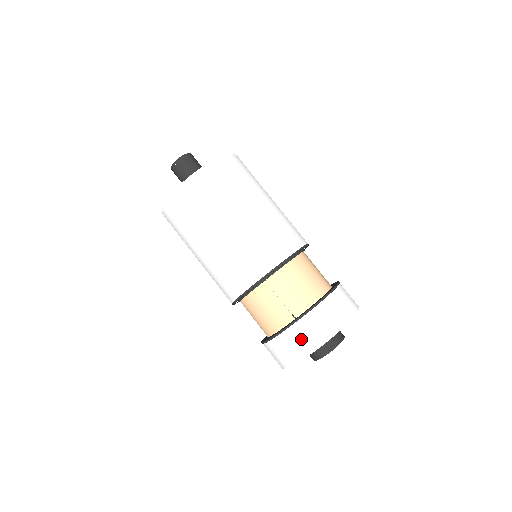
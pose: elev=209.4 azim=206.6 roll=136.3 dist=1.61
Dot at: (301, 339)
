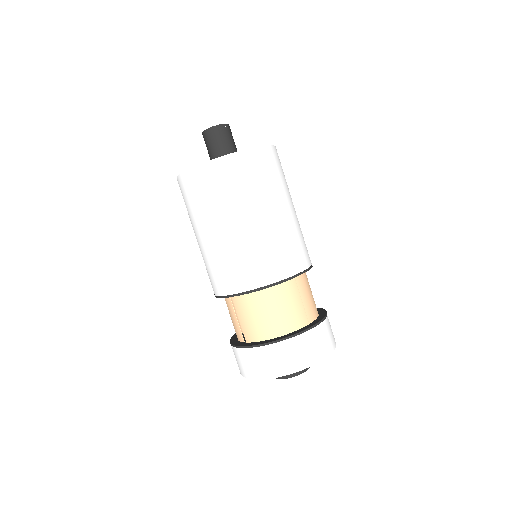
Dot at: (240, 362)
